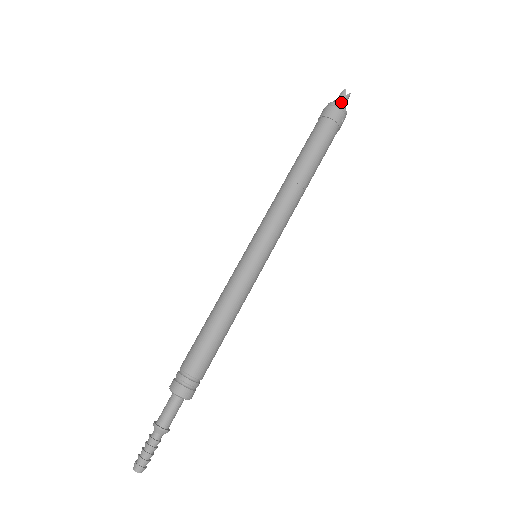
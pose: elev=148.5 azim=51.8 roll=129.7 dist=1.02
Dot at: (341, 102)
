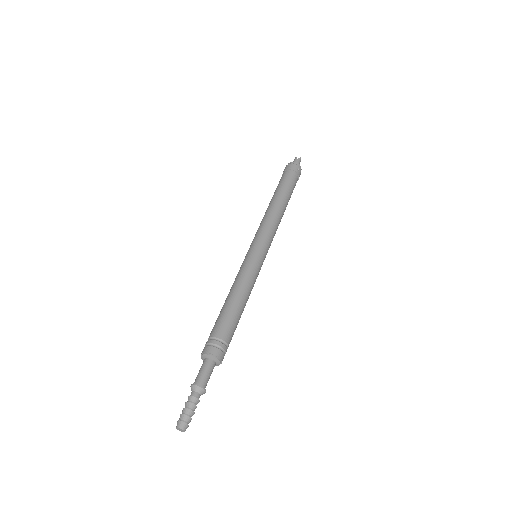
Dot at: (294, 162)
